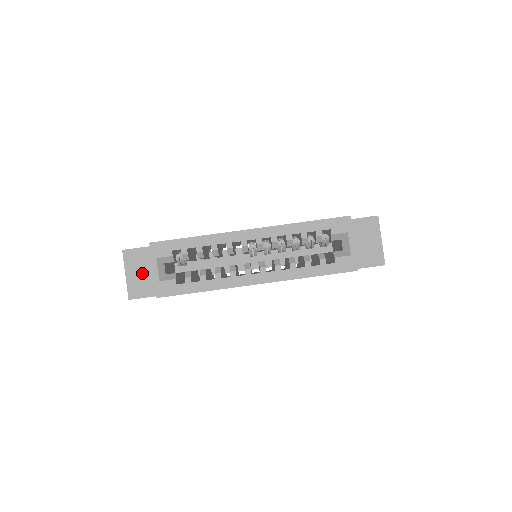
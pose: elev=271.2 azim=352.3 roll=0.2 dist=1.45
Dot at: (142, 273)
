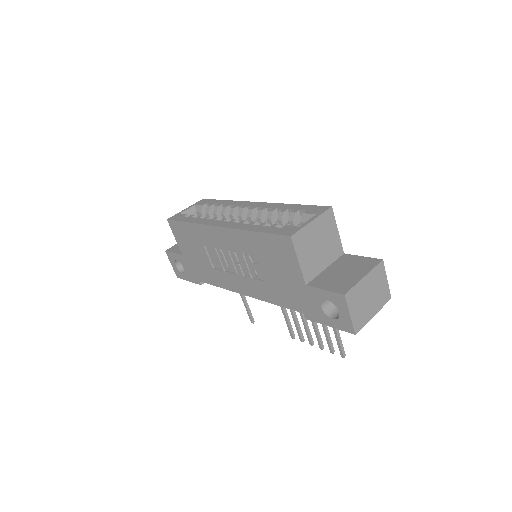
Dot at: occluded
